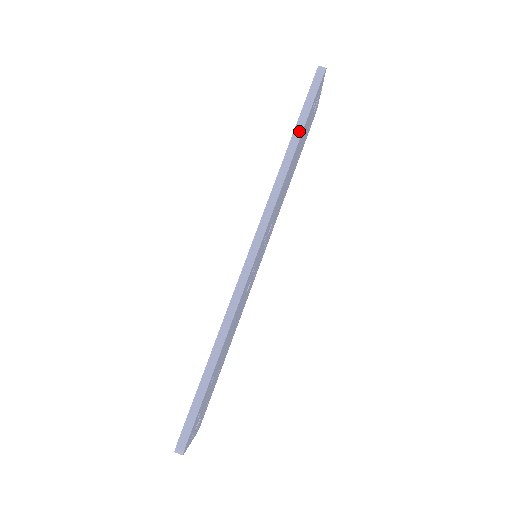
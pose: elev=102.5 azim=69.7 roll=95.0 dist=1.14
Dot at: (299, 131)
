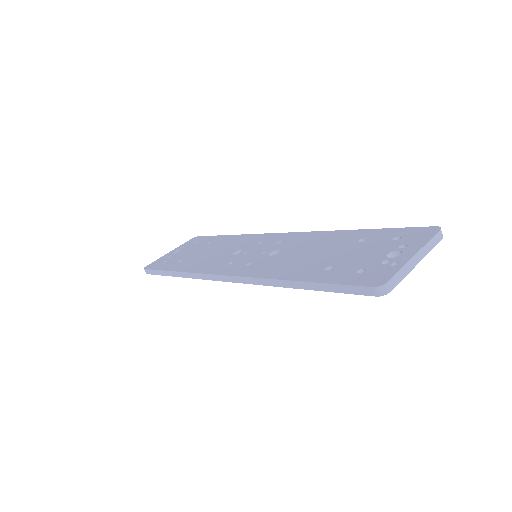
Dot at: (308, 287)
